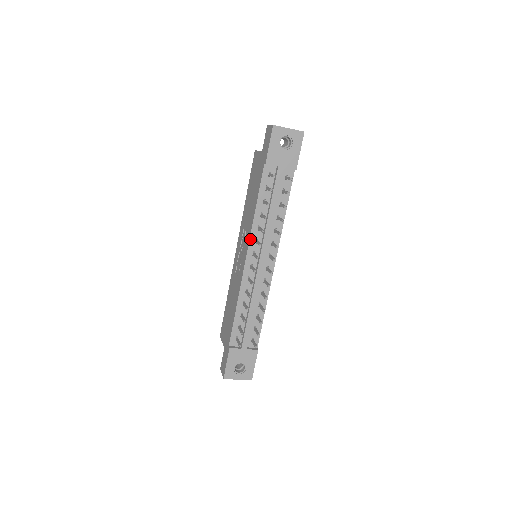
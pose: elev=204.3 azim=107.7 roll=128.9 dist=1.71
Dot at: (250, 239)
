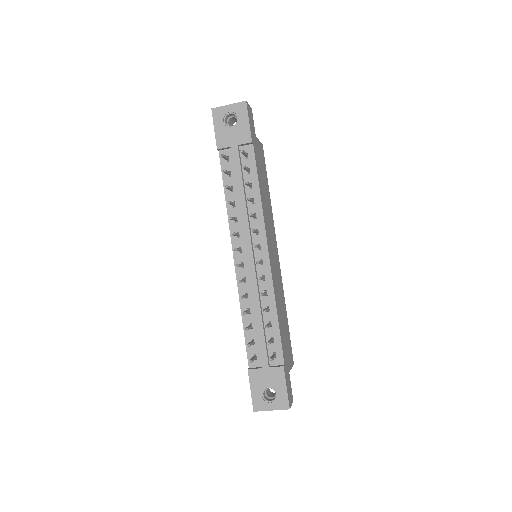
Dot at: (231, 235)
